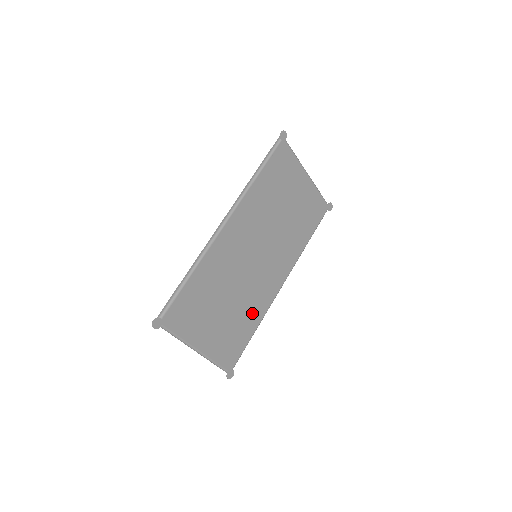
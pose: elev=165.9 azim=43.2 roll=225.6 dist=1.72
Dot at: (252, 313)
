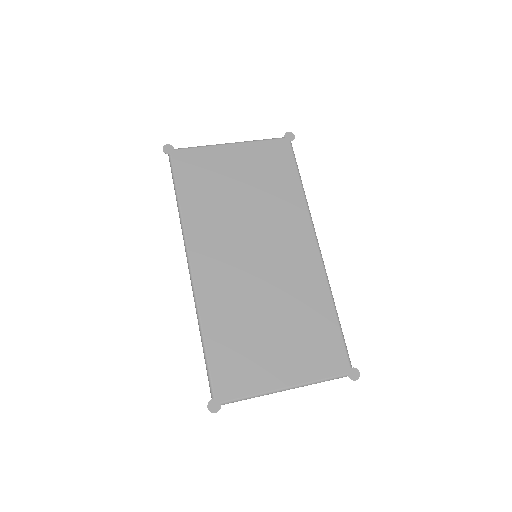
Dot at: (312, 302)
